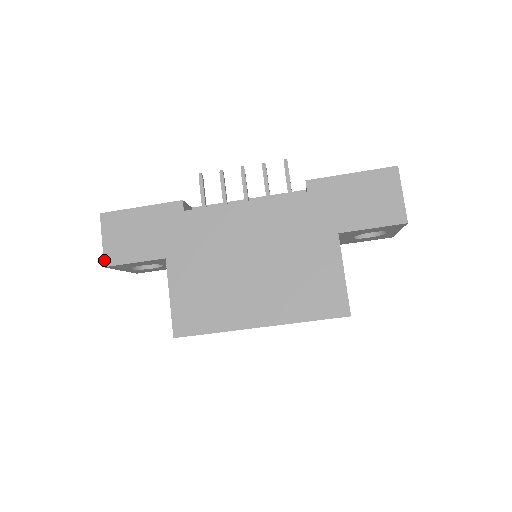
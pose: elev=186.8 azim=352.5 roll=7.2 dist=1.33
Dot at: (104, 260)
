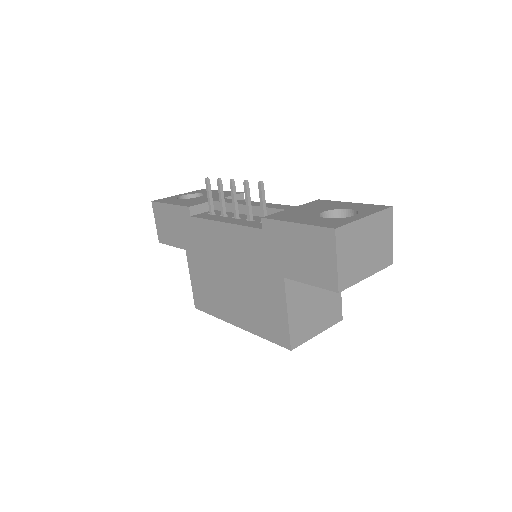
Dot at: (158, 237)
